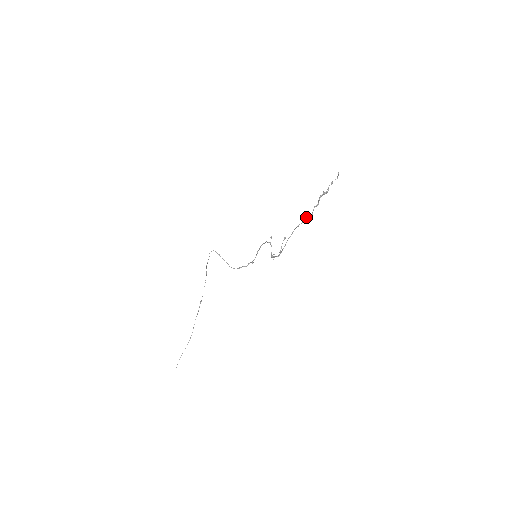
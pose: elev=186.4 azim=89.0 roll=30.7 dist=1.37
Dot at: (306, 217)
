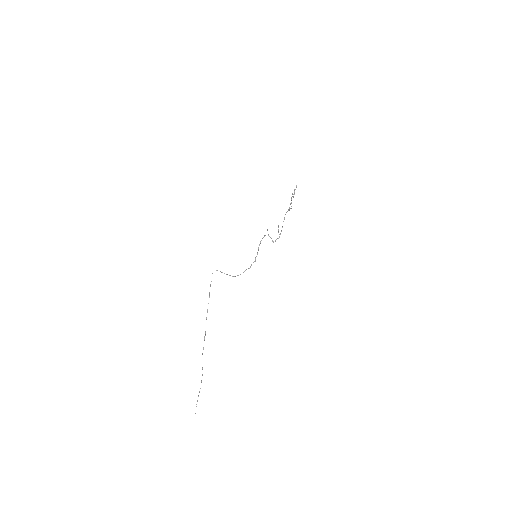
Dot at: (289, 208)
